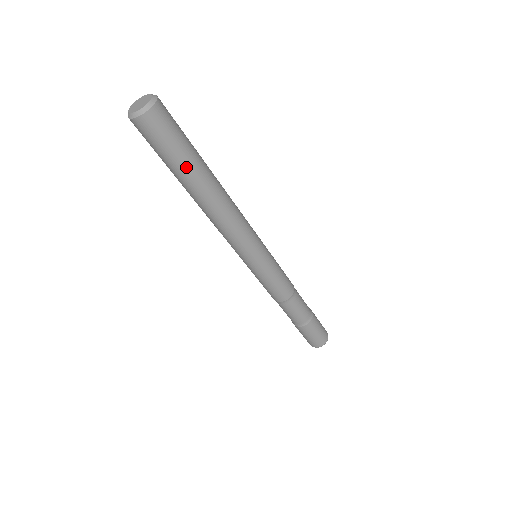
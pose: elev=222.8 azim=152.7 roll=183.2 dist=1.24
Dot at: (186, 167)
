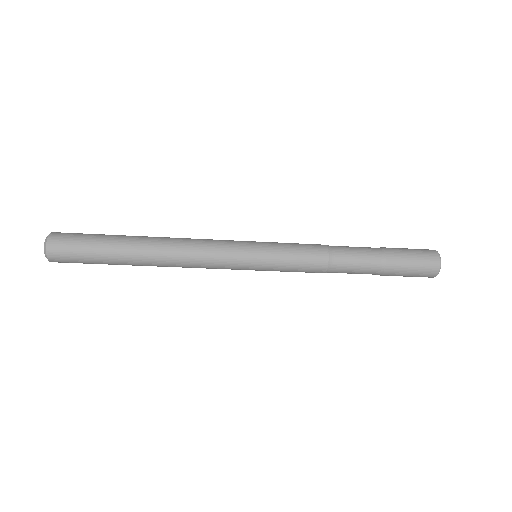
Dot at: (110, 262)
